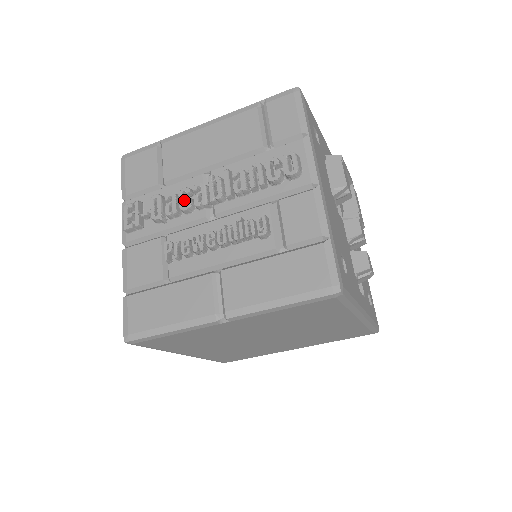
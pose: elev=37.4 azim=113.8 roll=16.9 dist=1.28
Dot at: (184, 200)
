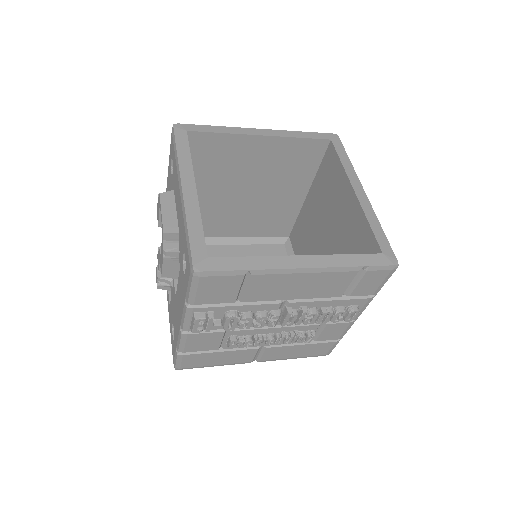
Dot at: (260, 324)
